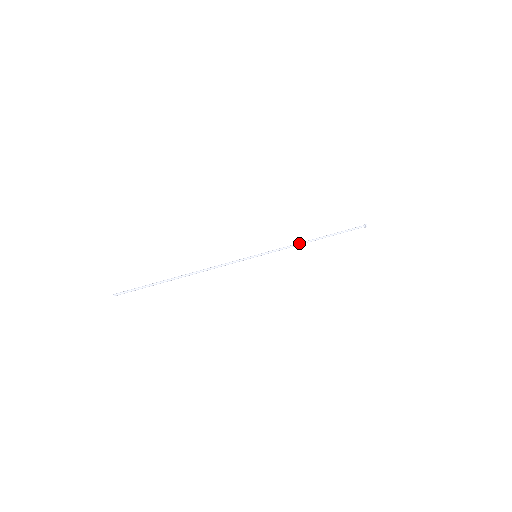
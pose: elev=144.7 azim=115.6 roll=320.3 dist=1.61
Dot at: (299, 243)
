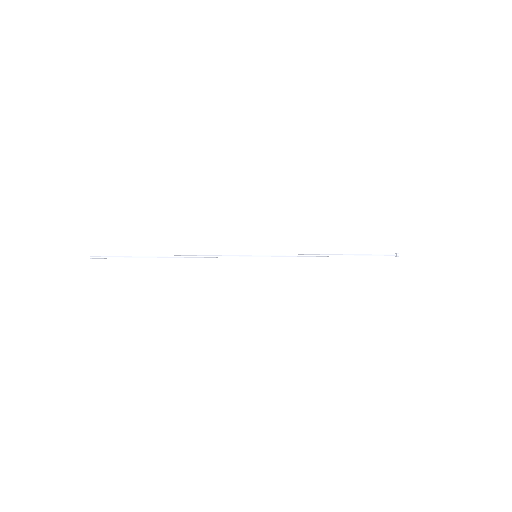
Dot at: (310, 254)
